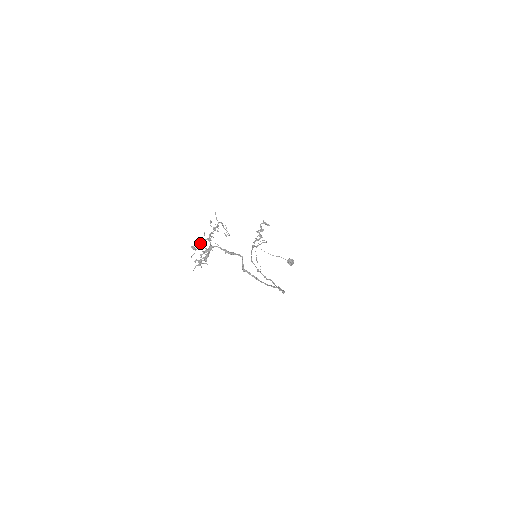
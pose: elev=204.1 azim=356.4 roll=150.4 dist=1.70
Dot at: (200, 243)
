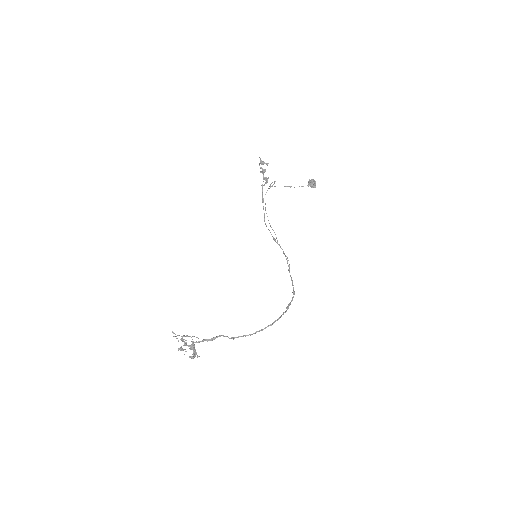
Dot at: occluded
